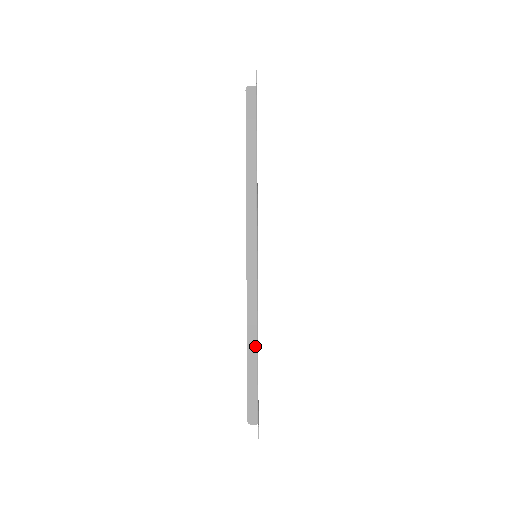
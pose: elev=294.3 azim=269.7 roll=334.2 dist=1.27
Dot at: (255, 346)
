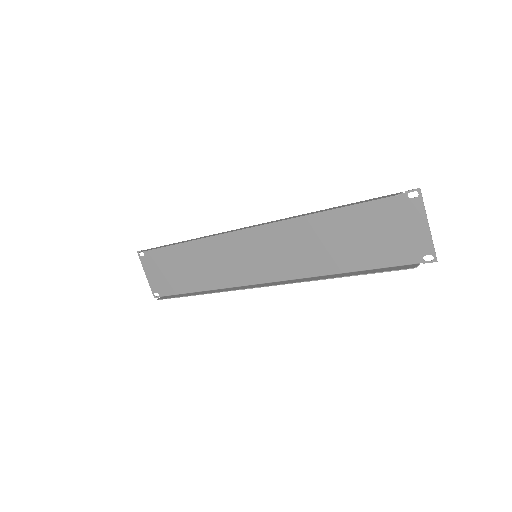
Dot at: (319, 211)
